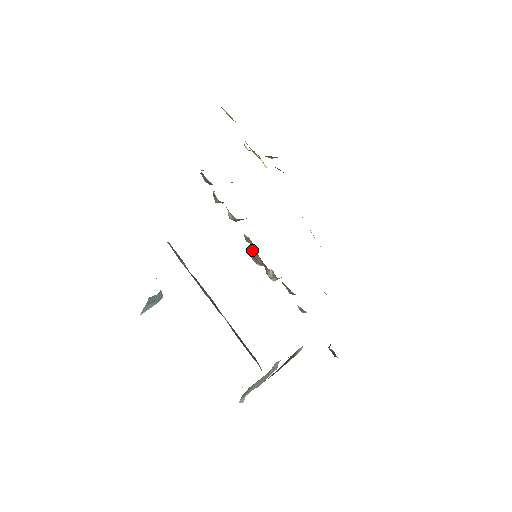
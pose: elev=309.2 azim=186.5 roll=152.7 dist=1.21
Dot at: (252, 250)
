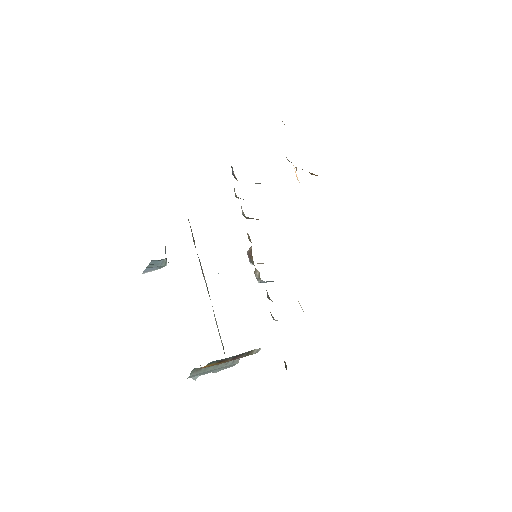
Dot at: (249, 248)
